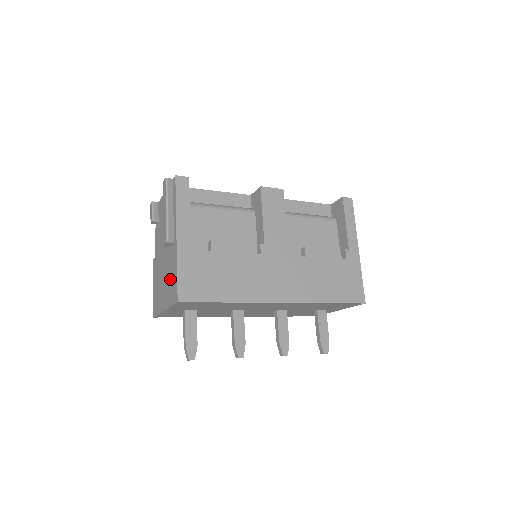
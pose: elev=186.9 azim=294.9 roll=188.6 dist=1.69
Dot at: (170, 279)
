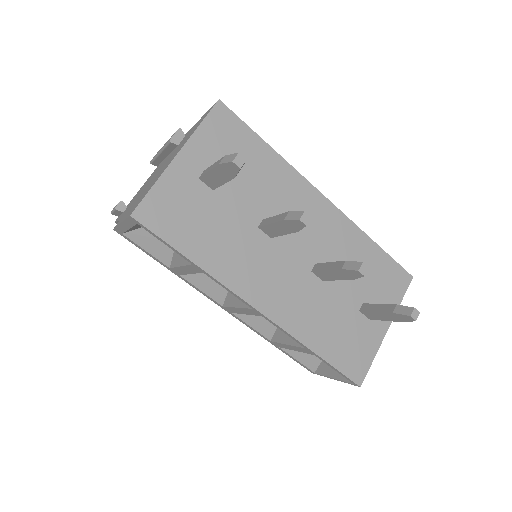
Dot at: (187, 137)
